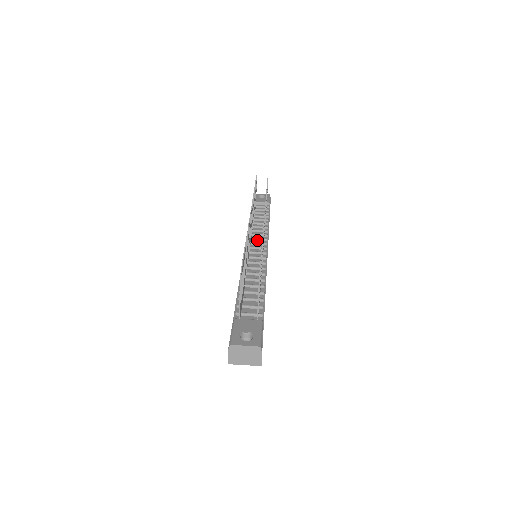
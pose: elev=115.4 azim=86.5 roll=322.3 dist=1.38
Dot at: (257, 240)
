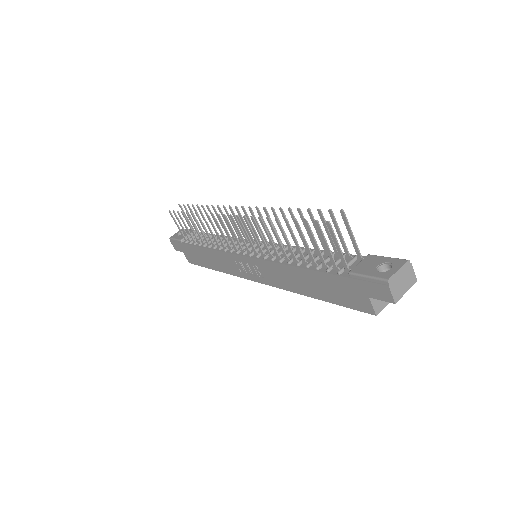
Dot at: occluded
